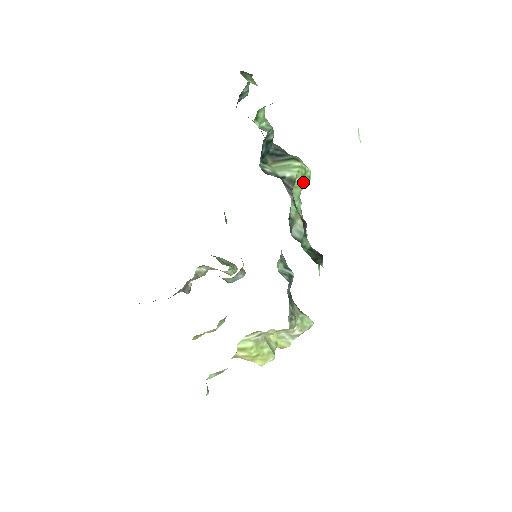
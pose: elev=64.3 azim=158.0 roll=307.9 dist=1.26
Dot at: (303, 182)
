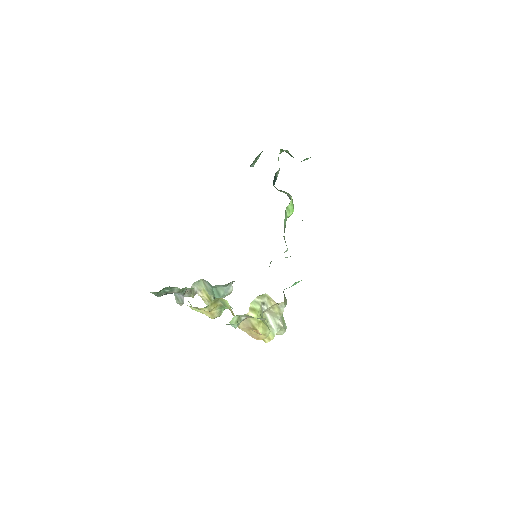
Dot at: (291, 208)
